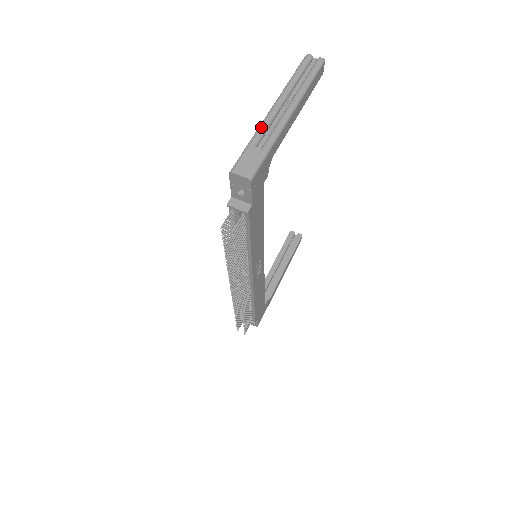
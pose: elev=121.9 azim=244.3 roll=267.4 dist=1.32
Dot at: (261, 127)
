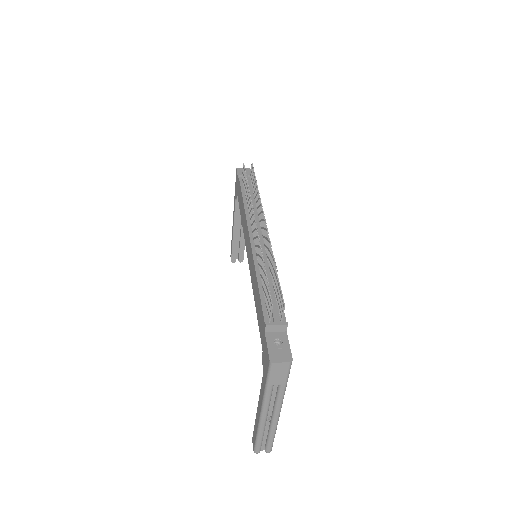
Dot at: occluded
